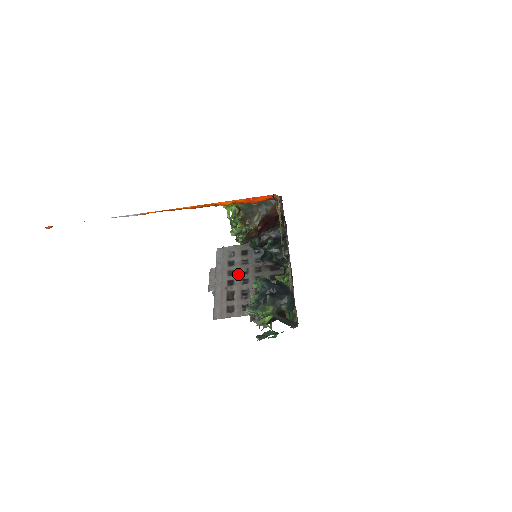
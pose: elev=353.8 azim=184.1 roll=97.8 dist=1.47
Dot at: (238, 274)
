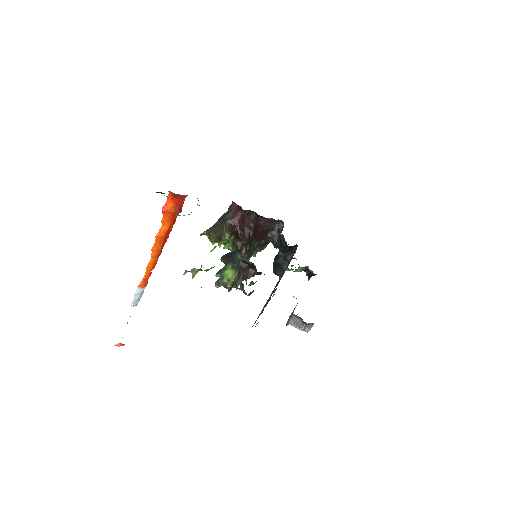
Dot at: occluded
